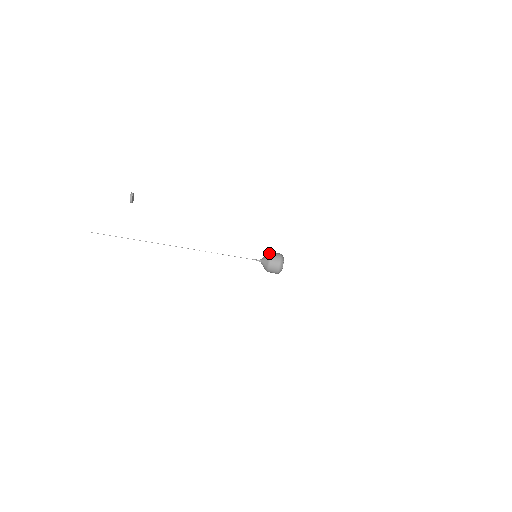
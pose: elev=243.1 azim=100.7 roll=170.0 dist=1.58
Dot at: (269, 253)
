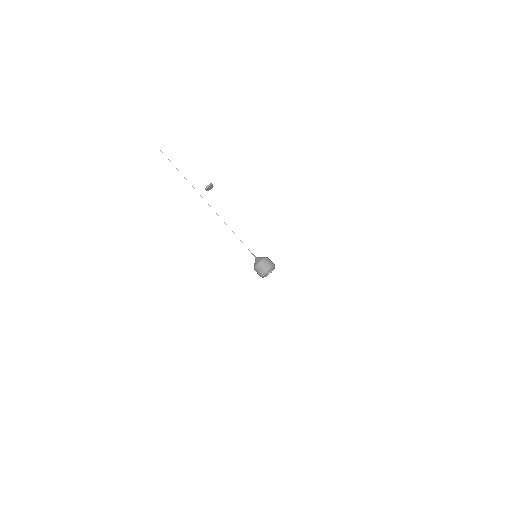
Dot at: (266, 257)
